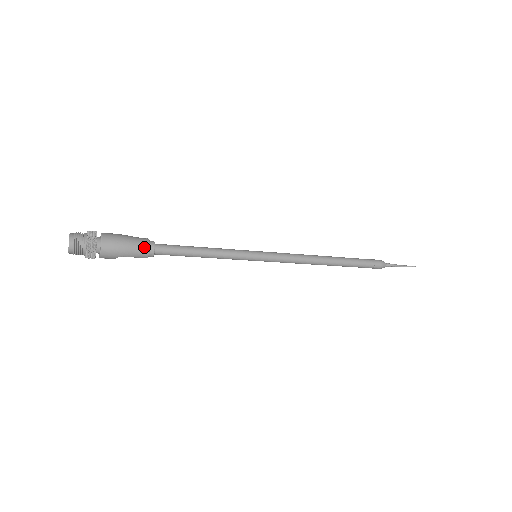
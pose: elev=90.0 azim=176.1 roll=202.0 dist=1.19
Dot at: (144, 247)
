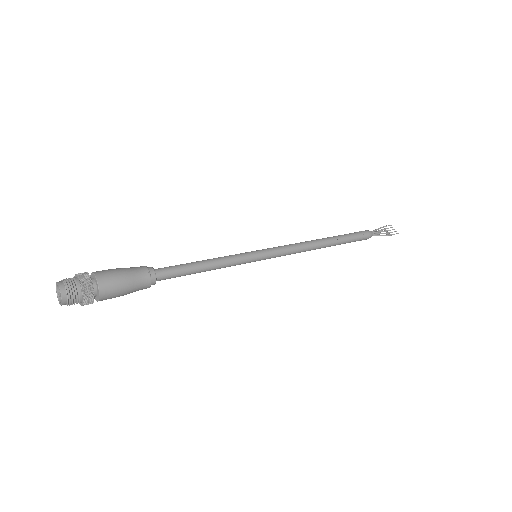
Dot at: (145, 286)
